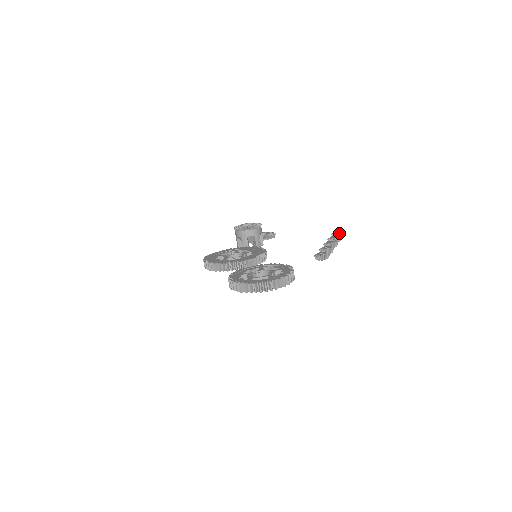
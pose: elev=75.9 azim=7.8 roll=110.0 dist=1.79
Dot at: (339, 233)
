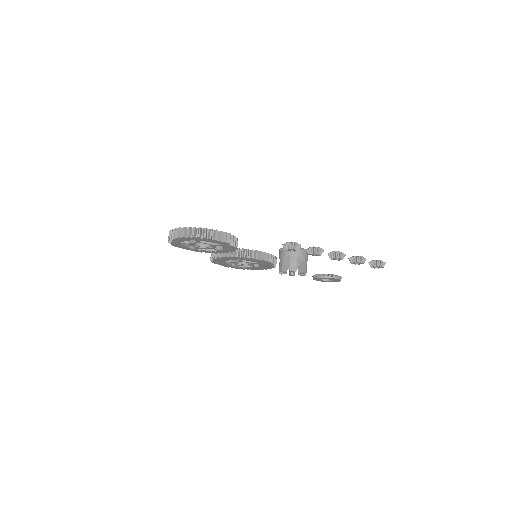
Dot at: (375, 260)
